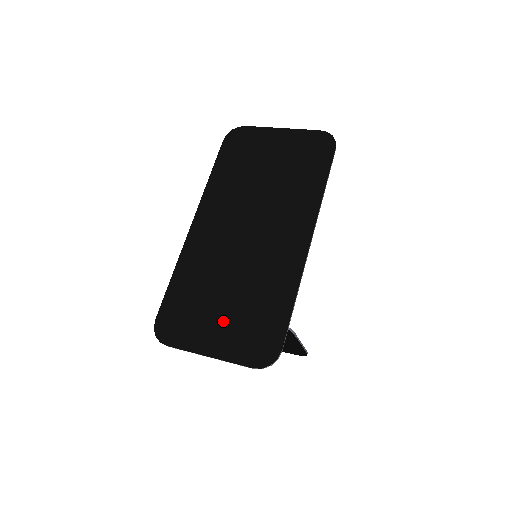
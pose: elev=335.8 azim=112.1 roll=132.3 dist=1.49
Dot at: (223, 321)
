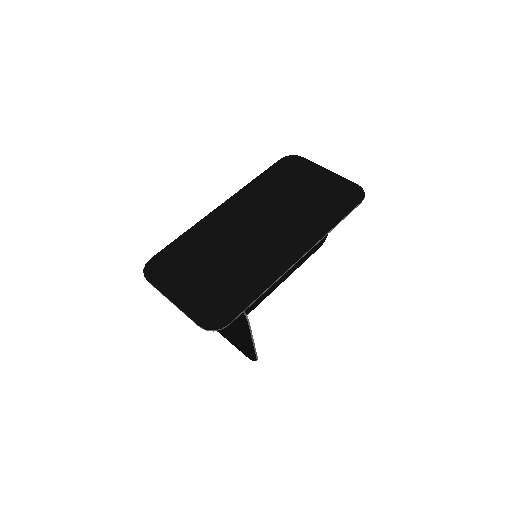
Dot at: (199, 283)
